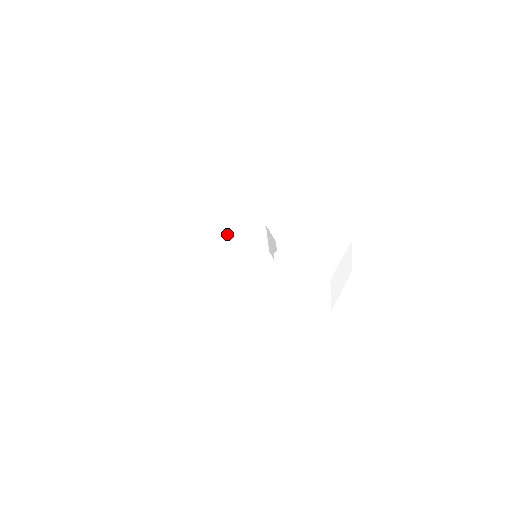
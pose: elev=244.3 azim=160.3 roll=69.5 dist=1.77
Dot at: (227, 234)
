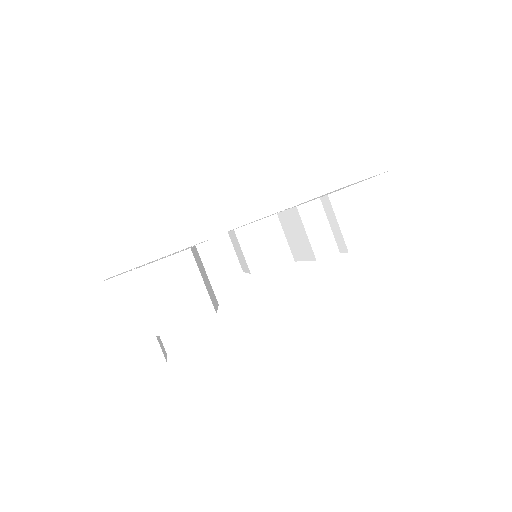
Dot at: (199, 243)
